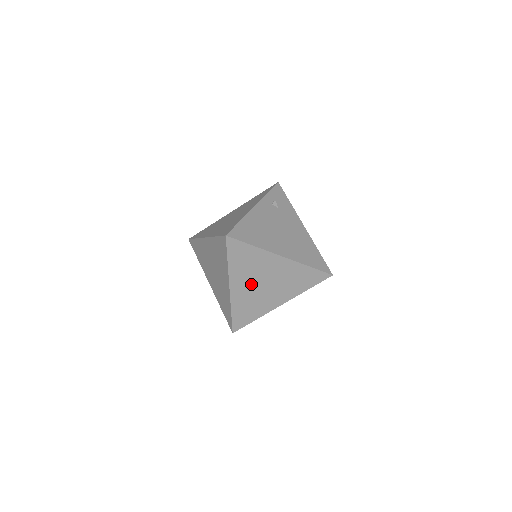
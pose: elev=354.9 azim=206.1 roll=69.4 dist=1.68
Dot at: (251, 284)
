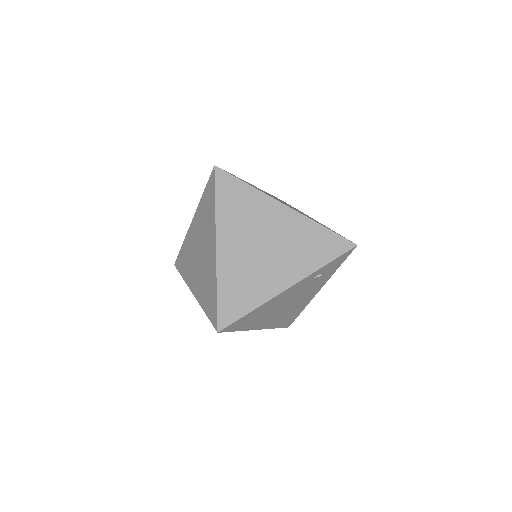
Dot at: occluded
